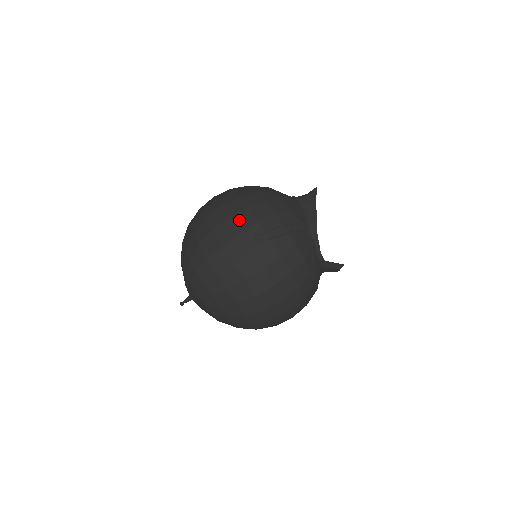
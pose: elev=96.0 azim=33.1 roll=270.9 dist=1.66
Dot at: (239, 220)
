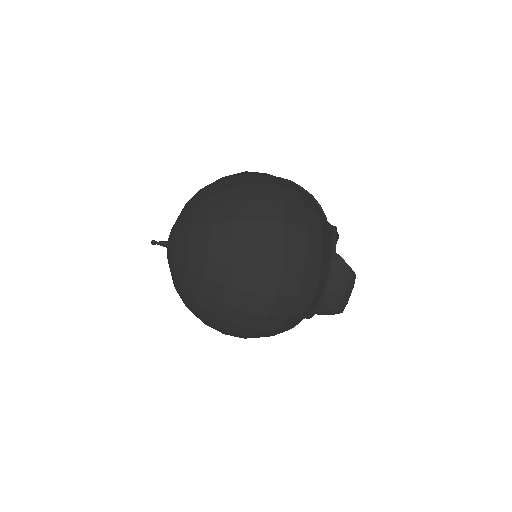
Dot at: occluded
